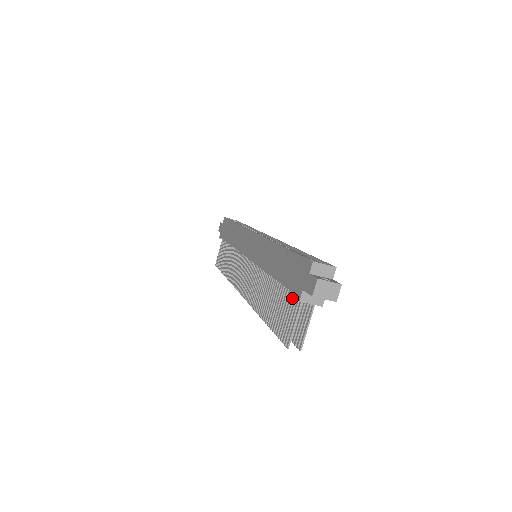
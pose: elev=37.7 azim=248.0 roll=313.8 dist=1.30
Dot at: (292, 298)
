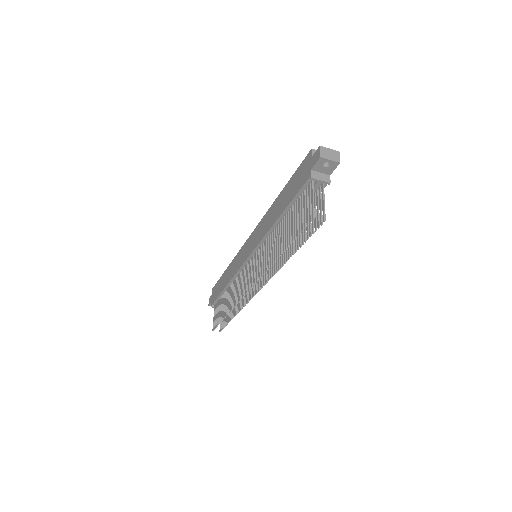
Dot at: (303, 196)
